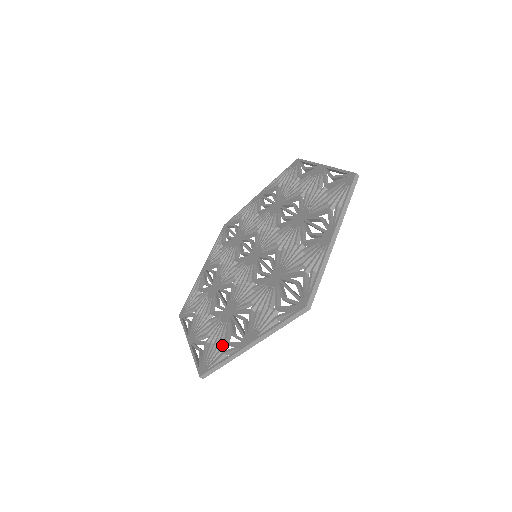
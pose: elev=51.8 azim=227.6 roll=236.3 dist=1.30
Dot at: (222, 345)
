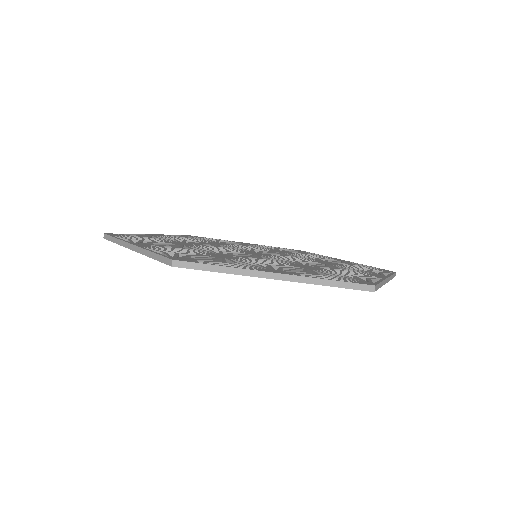
Dot at: (139, 239)
